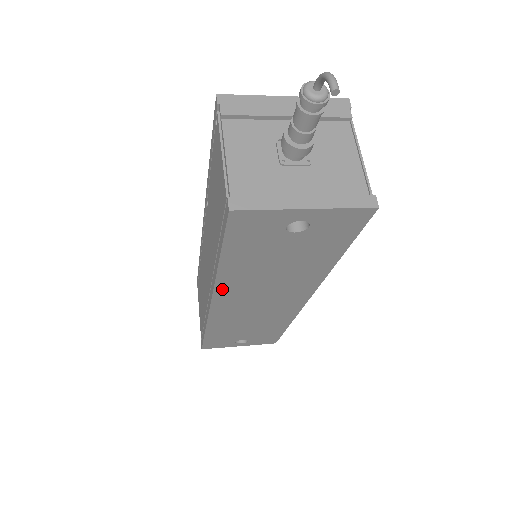
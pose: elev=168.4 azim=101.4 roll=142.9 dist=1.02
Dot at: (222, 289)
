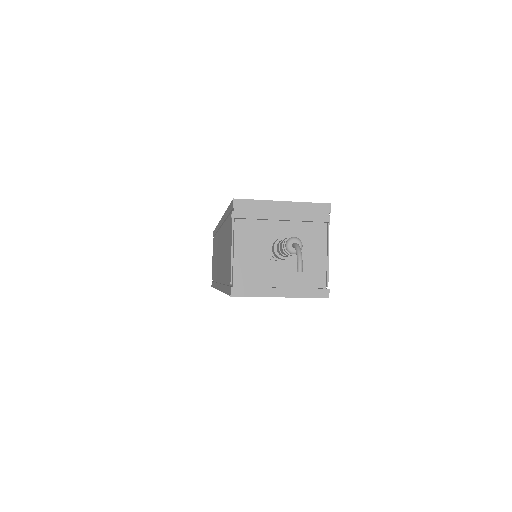
Dot at: occluded
